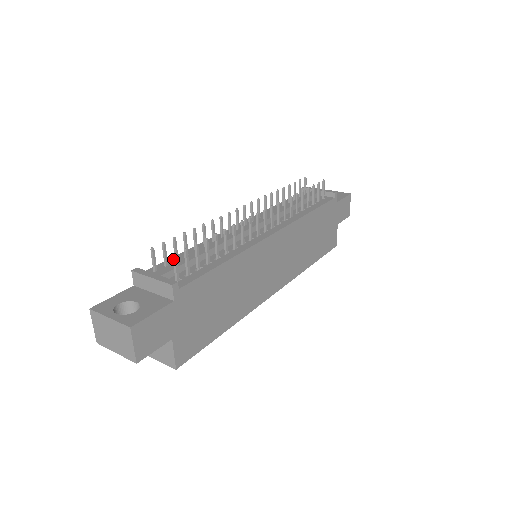
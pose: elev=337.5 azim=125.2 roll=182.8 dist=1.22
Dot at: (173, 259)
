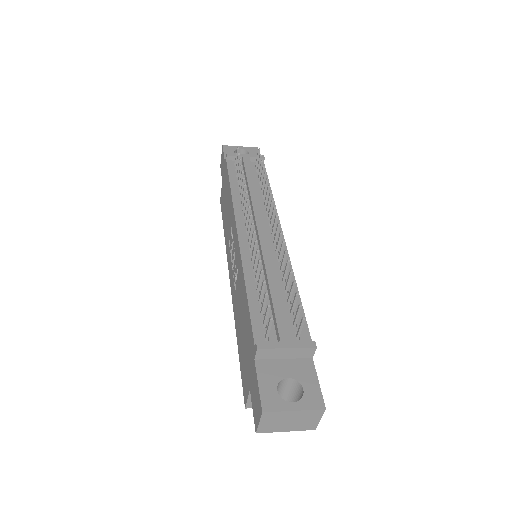
Dot at: (302, 322)
